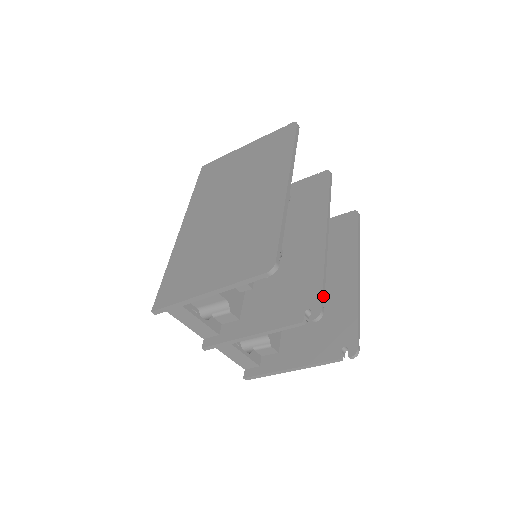
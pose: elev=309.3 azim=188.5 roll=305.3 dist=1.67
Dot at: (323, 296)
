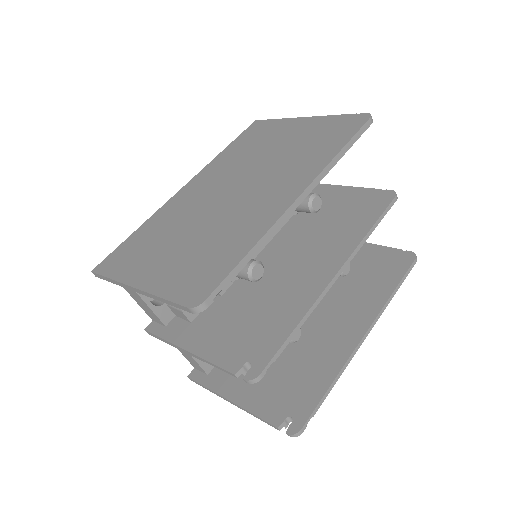
Dot at: (275, 357)
